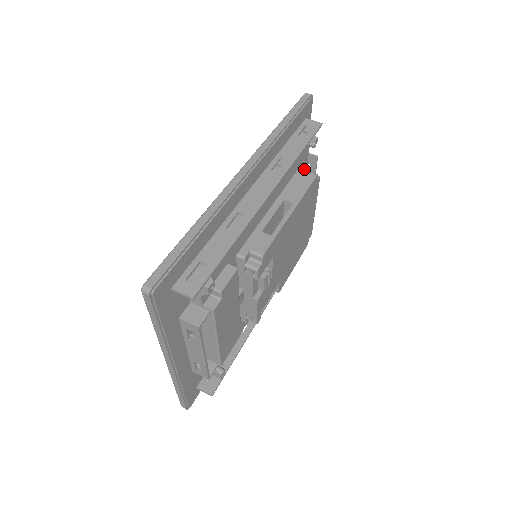
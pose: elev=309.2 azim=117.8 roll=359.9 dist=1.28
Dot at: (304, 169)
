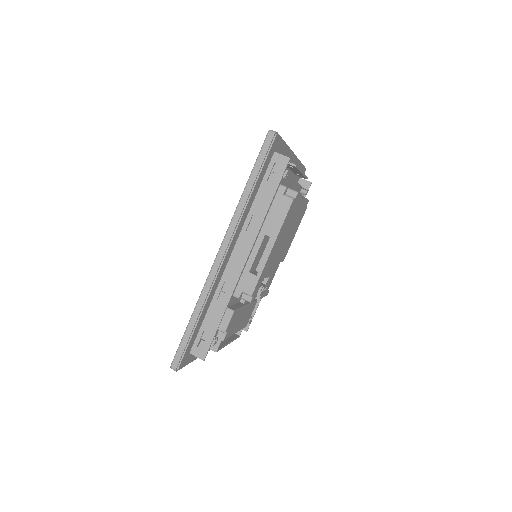
Dot at: (281, 193)
